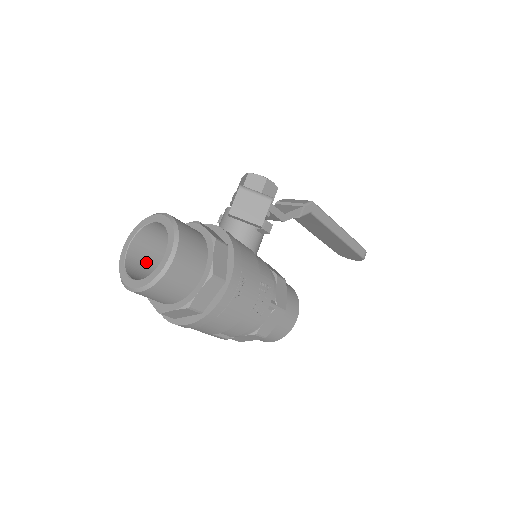
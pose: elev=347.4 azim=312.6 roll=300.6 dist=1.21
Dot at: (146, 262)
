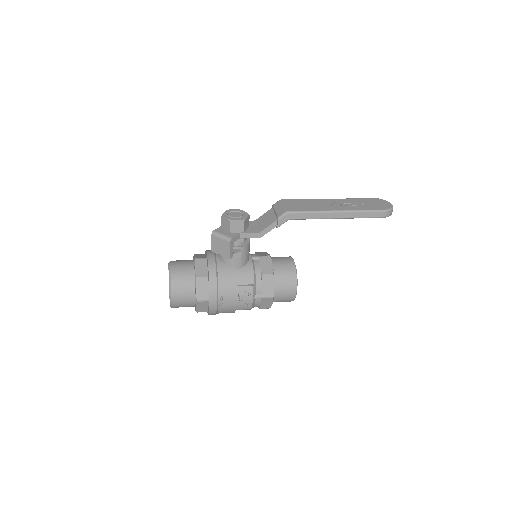
Dot at: occluded
